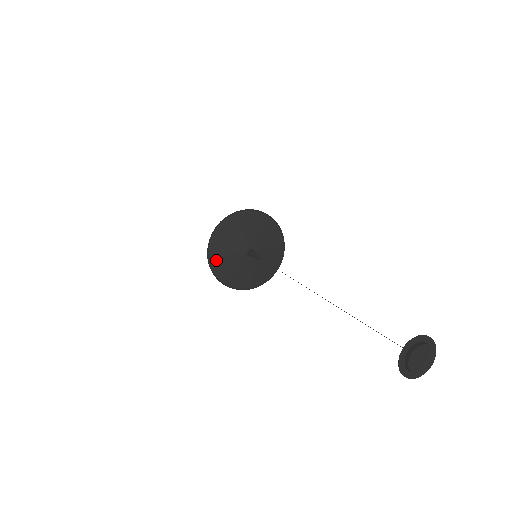
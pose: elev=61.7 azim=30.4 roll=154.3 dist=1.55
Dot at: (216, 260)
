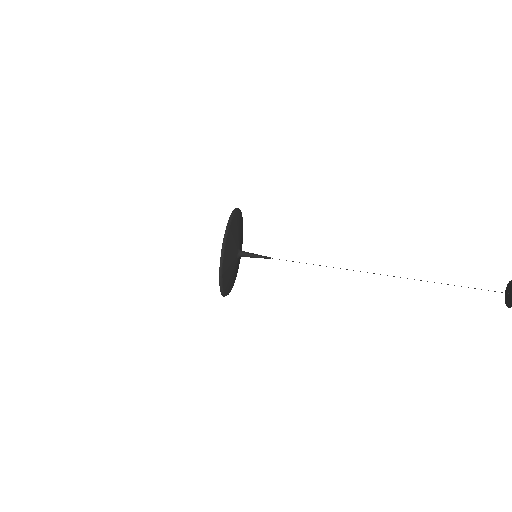
Dot at: (225, 269)
